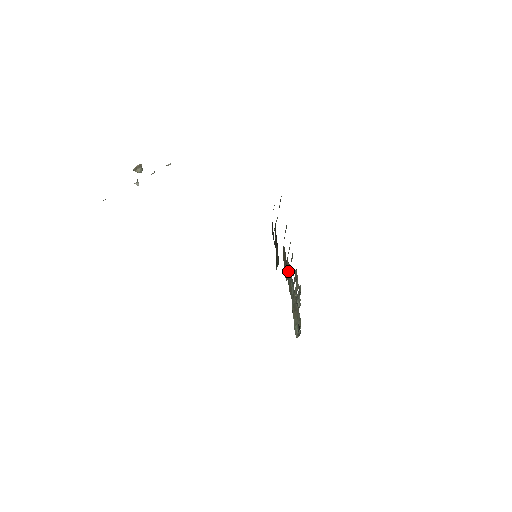
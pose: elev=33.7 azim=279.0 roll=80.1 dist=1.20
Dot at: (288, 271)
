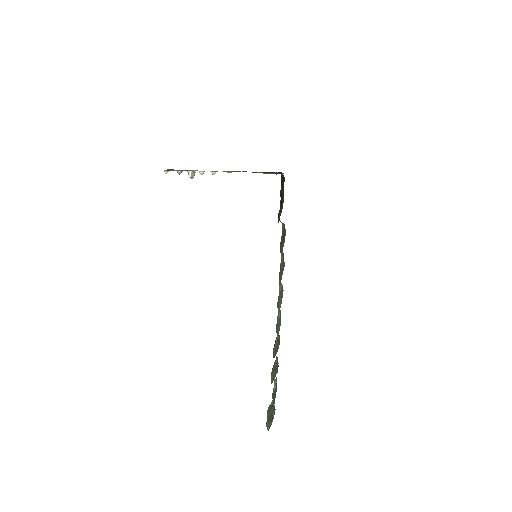
Dot at: (281, 266)
